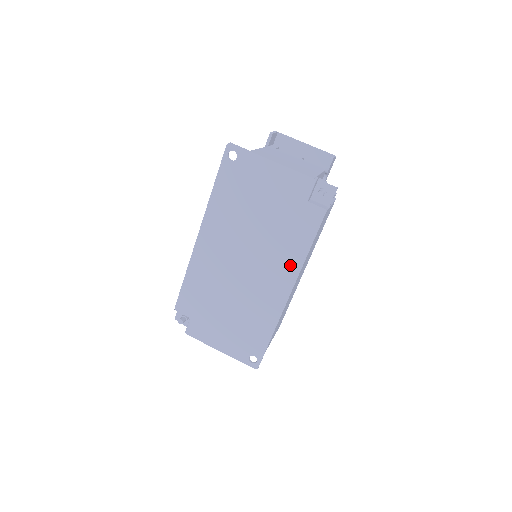
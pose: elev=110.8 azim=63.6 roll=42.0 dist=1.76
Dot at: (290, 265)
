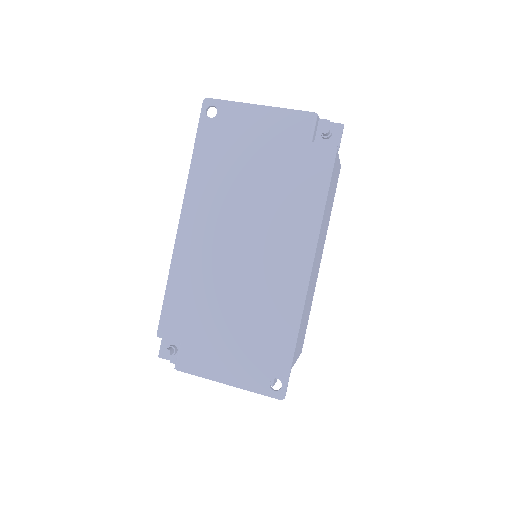
Dot at: (304, 230)
